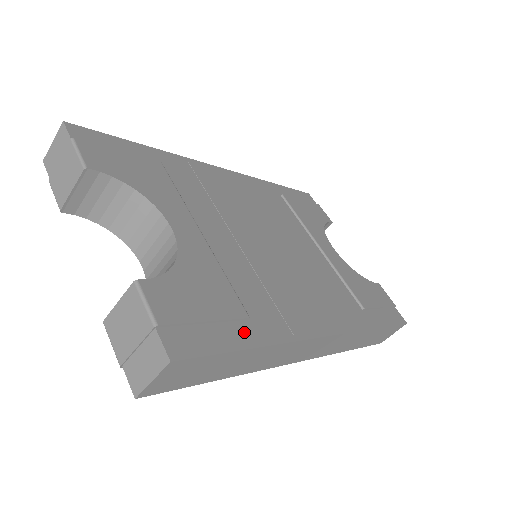
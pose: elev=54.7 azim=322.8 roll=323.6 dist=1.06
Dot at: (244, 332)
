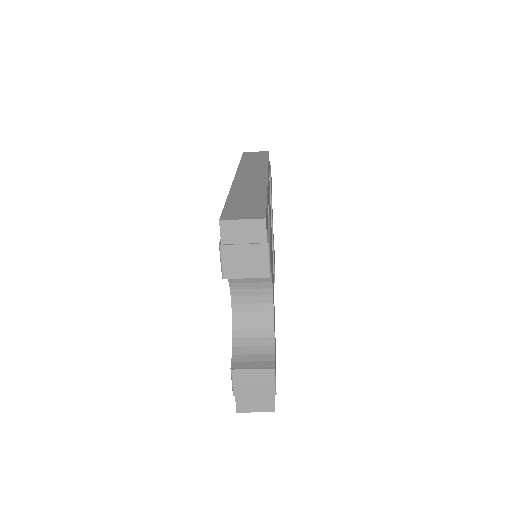
Dot at: occluded
